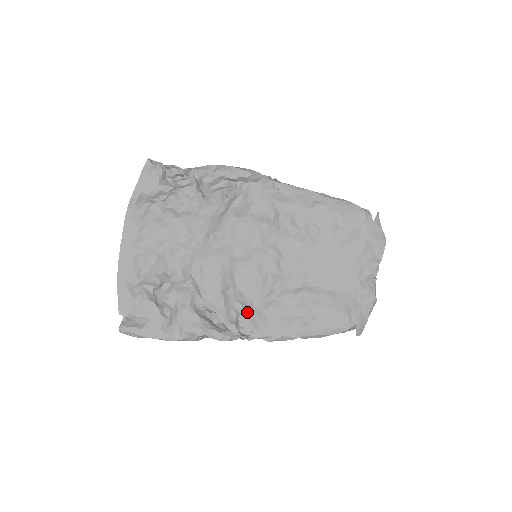
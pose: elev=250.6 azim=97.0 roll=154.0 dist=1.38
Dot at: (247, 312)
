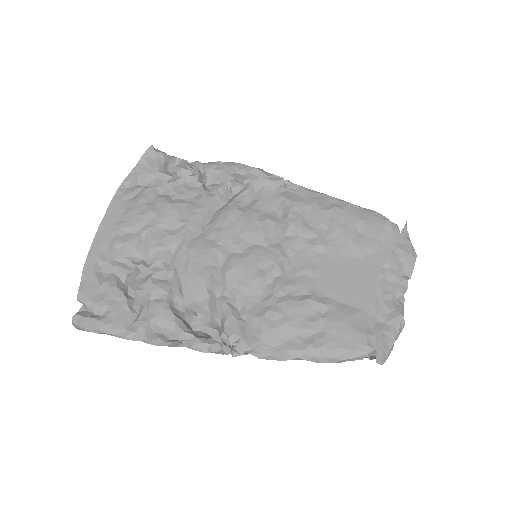
Dot at: (236, 317)
